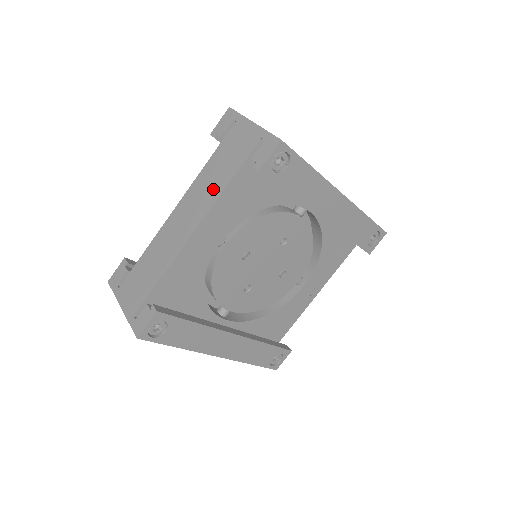
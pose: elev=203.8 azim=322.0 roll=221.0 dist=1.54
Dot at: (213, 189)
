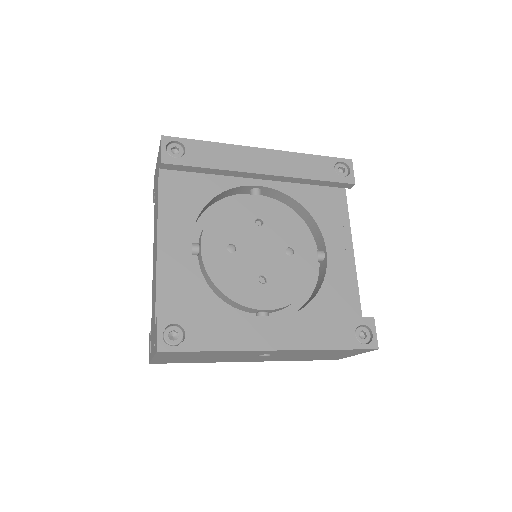
Dot at: (156, 212)
